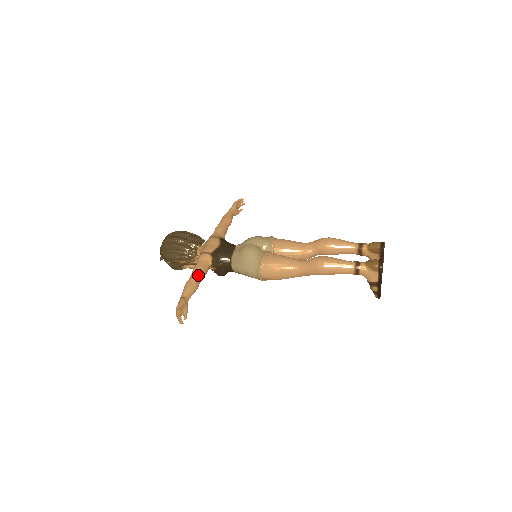
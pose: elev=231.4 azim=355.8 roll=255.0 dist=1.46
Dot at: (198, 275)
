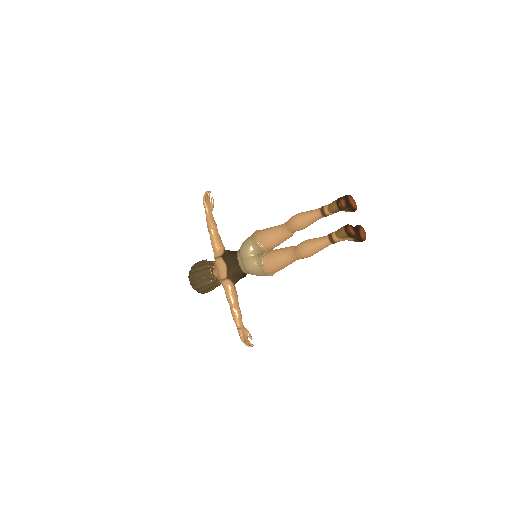
Dot at: (233, 303)
